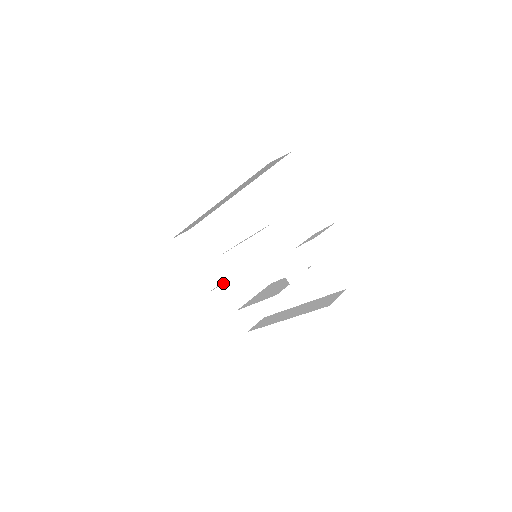
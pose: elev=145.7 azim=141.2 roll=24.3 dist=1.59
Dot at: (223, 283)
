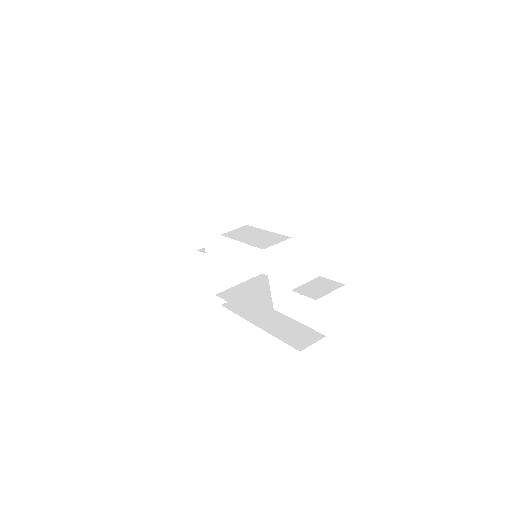
Dot at: (213, 264)
